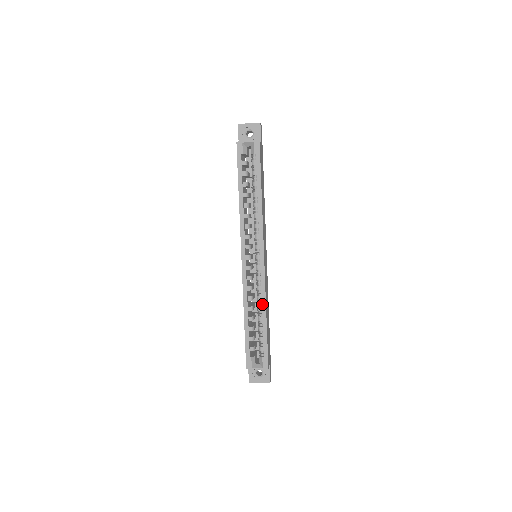
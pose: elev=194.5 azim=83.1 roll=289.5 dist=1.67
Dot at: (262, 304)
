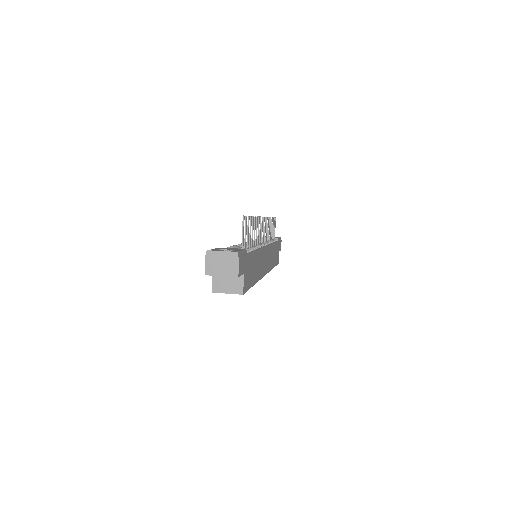
Dot at: occluded
